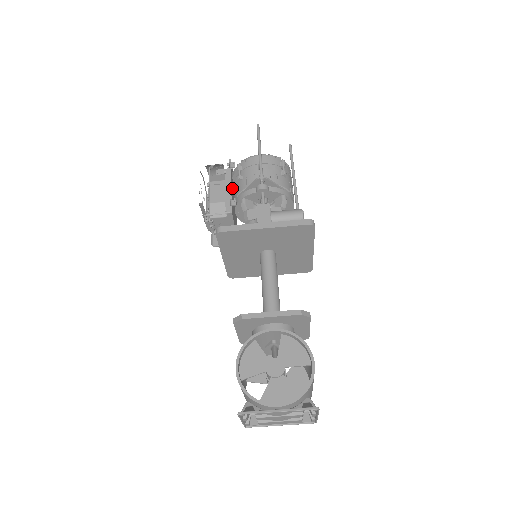
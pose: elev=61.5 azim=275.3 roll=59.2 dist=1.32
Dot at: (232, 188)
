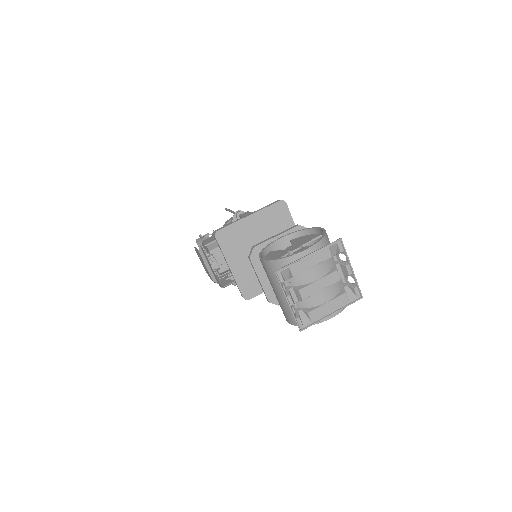
Dot at: occluded
